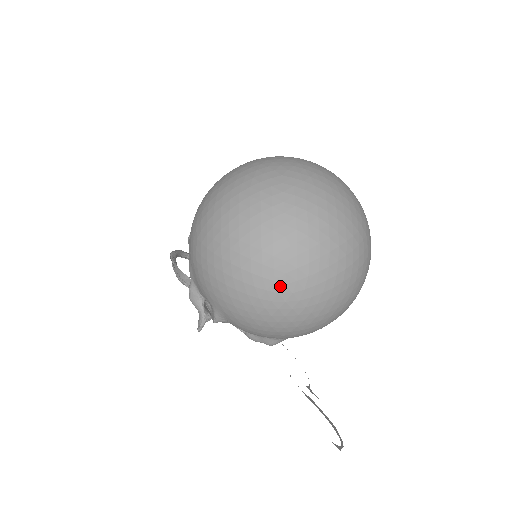
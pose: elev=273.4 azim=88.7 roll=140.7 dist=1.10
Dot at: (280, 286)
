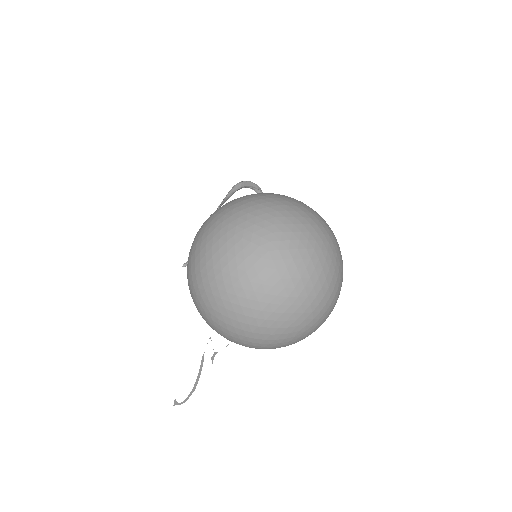
Dot at: (207, 310)
